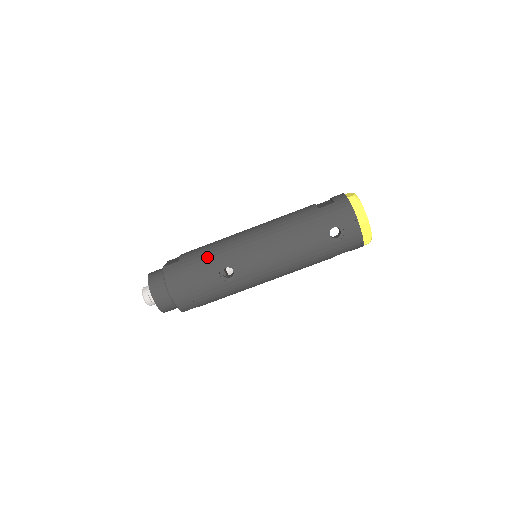
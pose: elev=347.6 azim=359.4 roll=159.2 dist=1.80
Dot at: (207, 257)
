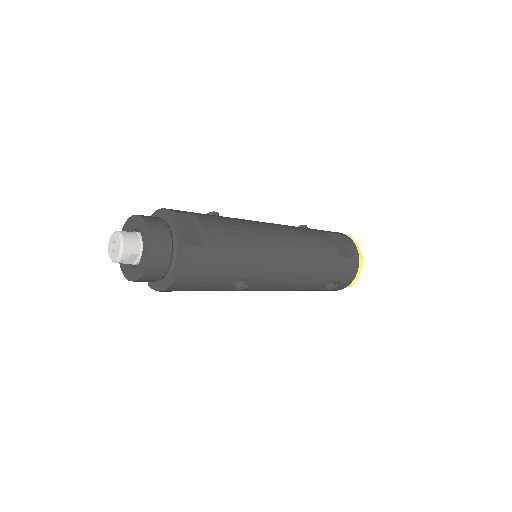
Dot at: (237, 261)
